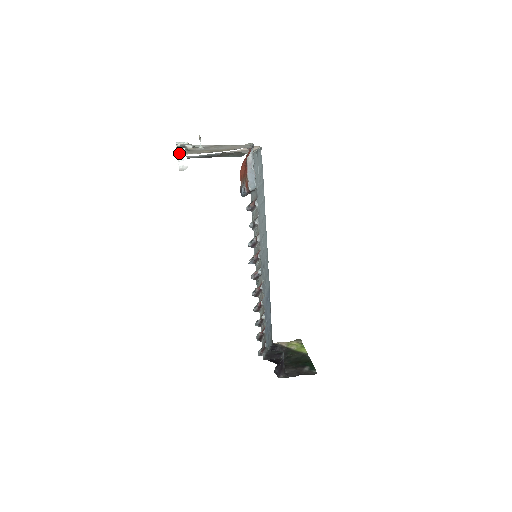
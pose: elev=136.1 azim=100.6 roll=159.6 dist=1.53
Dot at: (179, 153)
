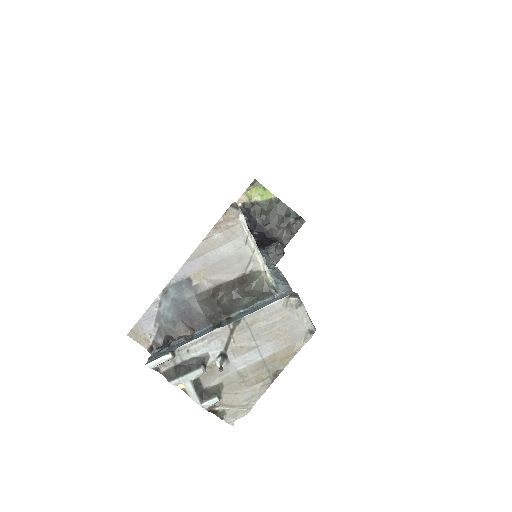
Dot at: (222, 415)
